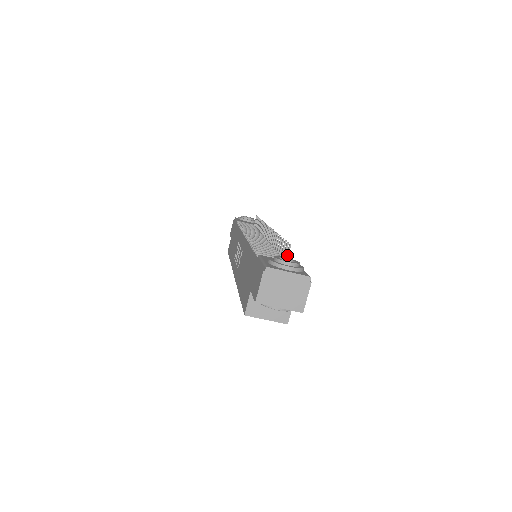
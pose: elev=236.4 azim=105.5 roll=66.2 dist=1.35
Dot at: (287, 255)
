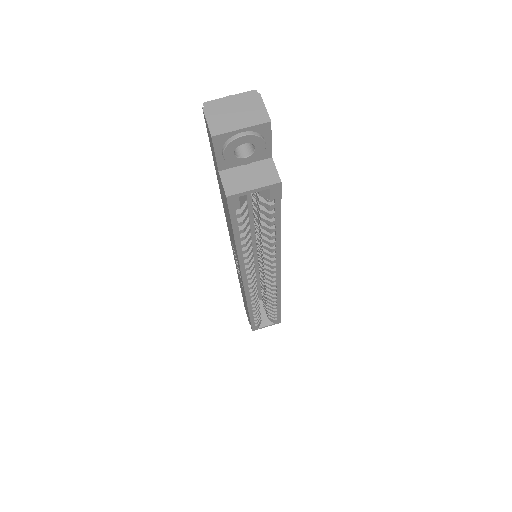
Dot at: occluded
